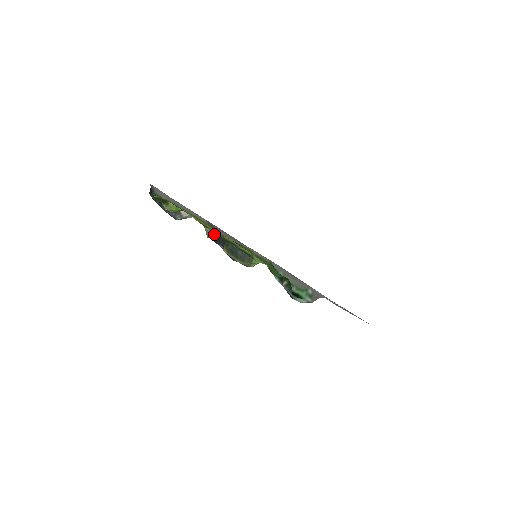
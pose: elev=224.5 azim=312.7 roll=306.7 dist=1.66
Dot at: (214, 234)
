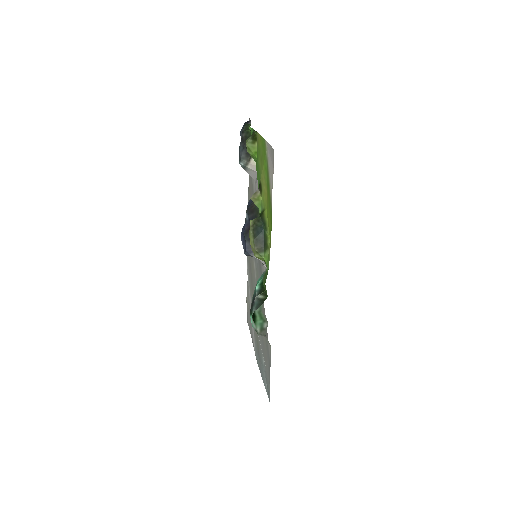
Dot at: (259, 202)
